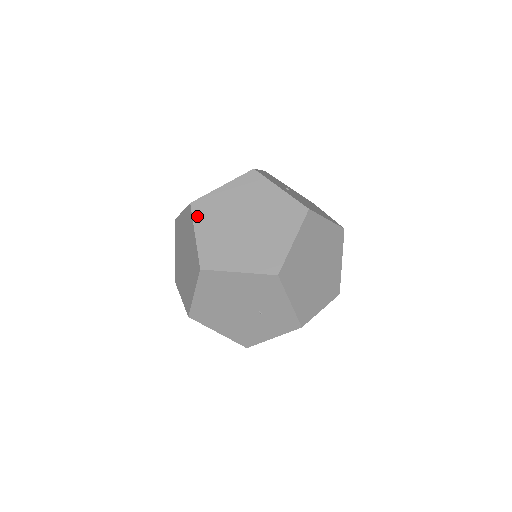
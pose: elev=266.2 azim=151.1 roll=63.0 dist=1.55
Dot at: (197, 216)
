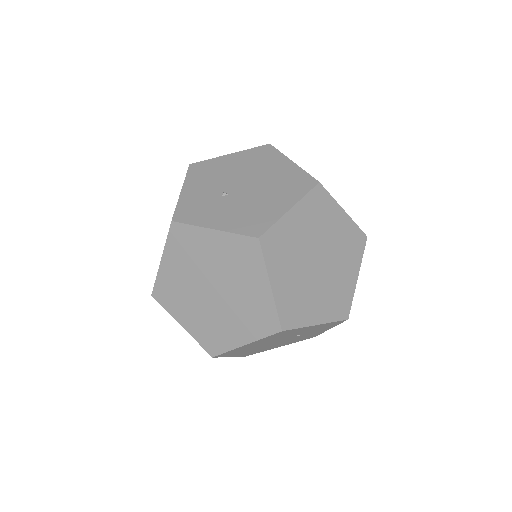
Dot at: (167, 306)
